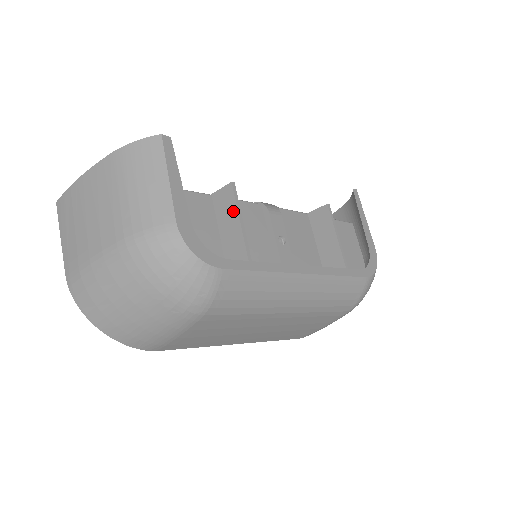
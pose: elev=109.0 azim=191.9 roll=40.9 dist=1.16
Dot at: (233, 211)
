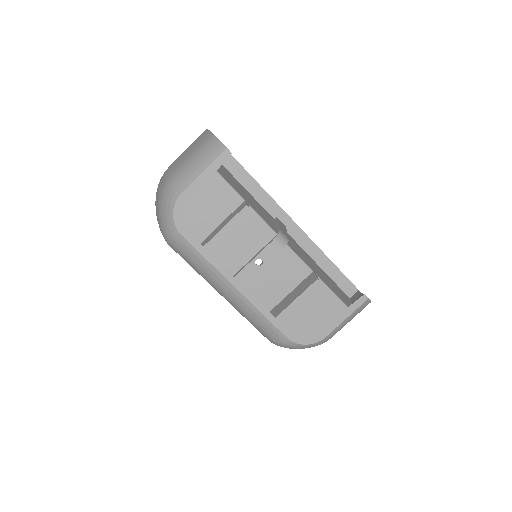
Dot at: (230, 219)
